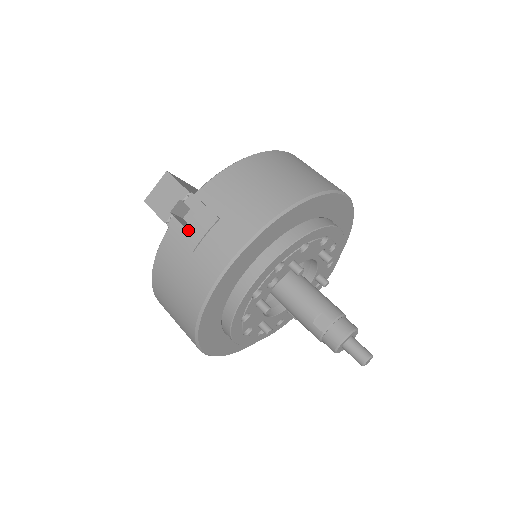
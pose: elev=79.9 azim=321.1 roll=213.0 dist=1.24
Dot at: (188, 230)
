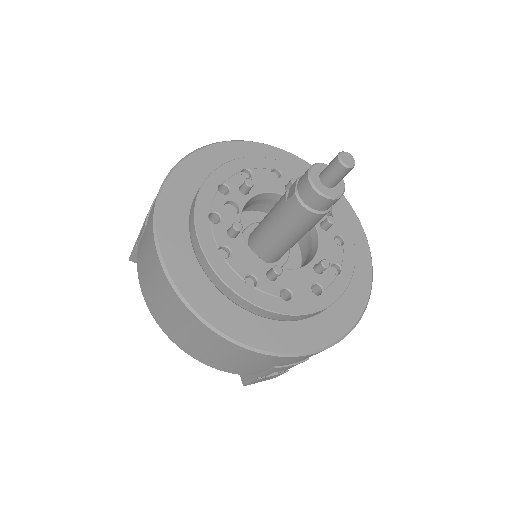
Dot at: occluded
